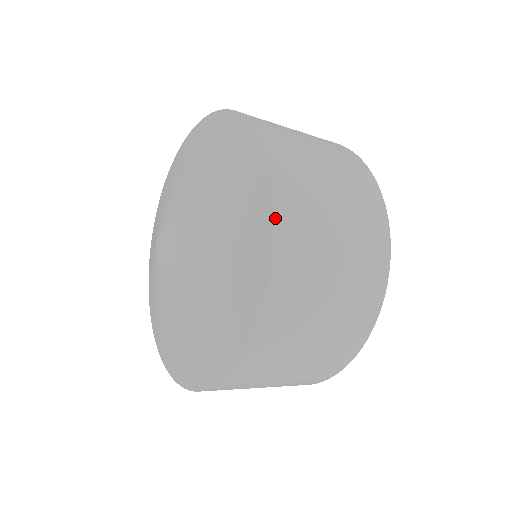
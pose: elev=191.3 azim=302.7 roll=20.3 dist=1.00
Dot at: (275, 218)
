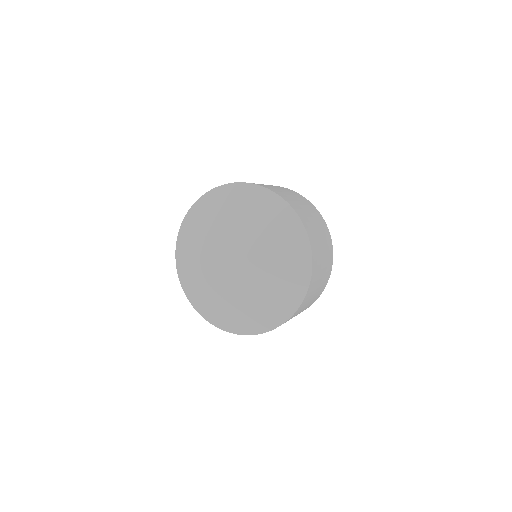
Dot at: (312, 266)
